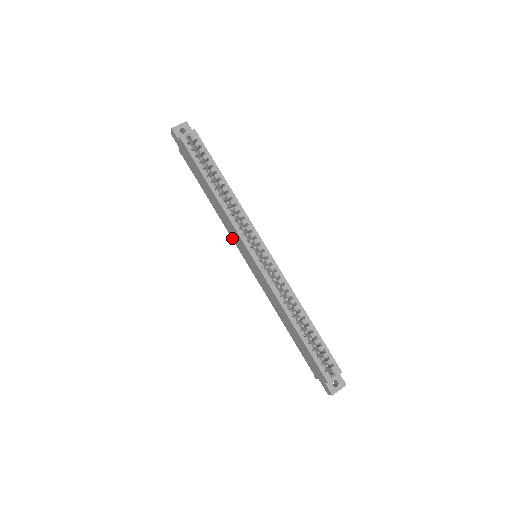
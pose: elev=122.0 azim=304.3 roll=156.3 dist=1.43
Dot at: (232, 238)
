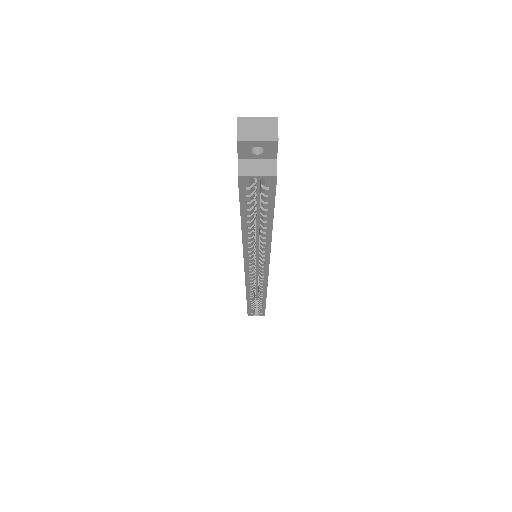
Dot at: occluded
